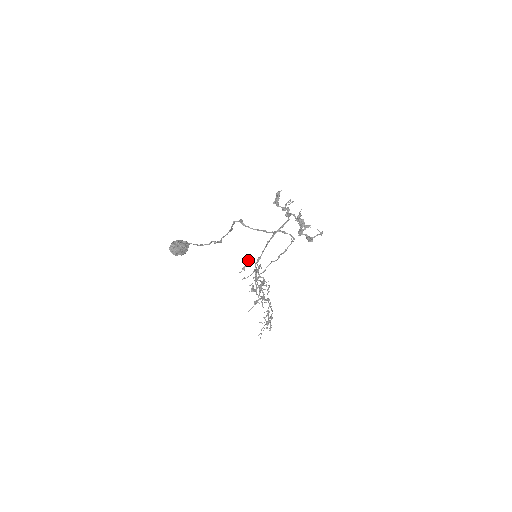
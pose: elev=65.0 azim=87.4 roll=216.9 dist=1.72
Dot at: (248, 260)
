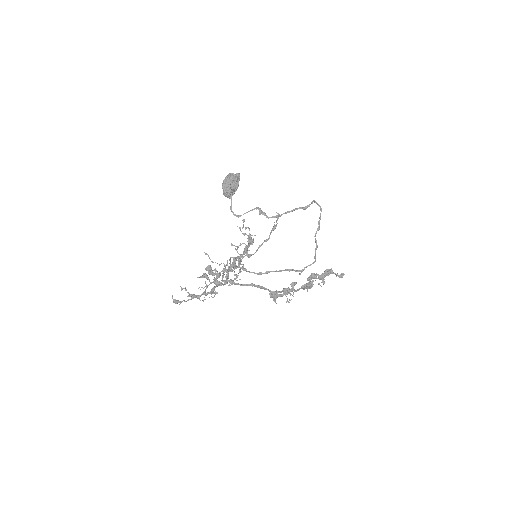
Dot at: occluded
